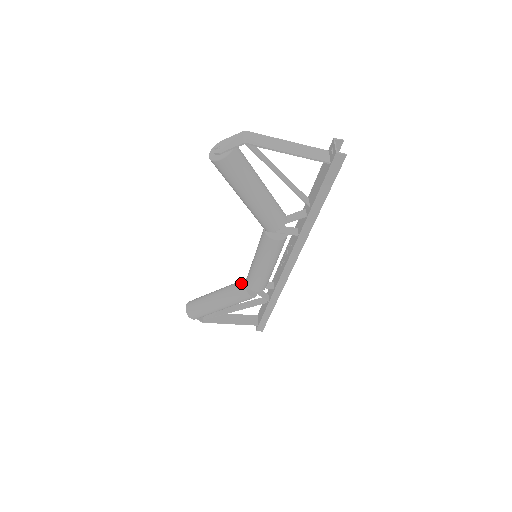
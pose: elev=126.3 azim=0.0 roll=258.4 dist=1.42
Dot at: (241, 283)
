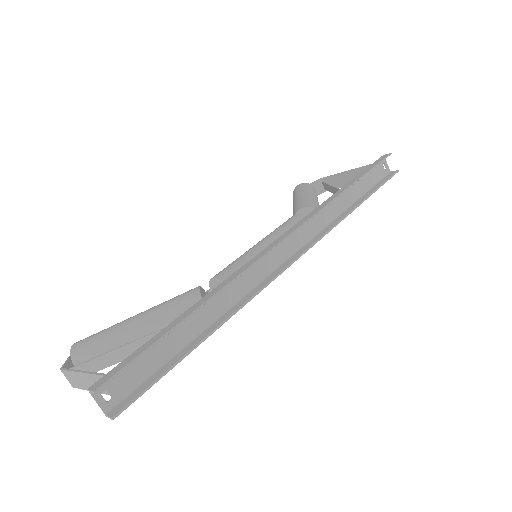
Dot at: occluded
